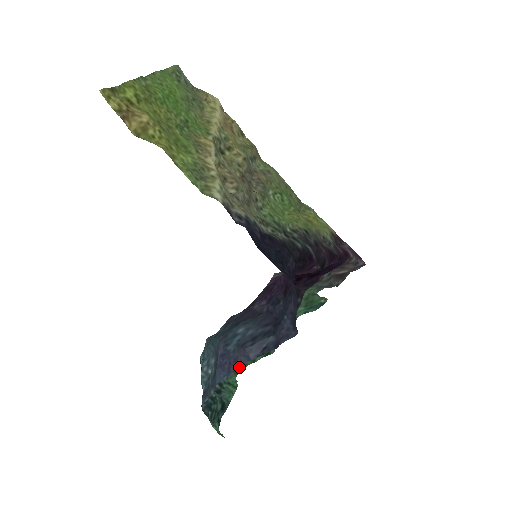
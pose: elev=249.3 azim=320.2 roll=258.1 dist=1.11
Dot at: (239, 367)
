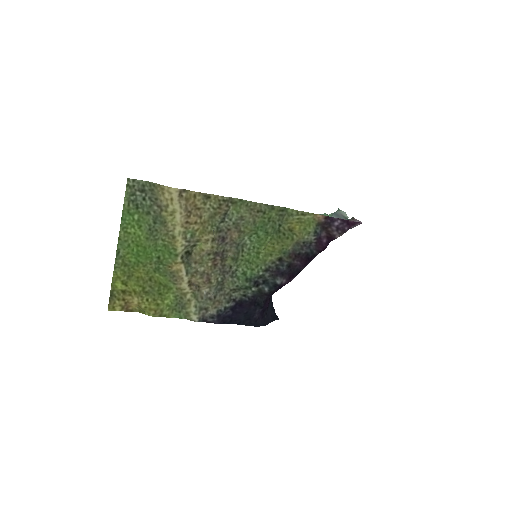
Dot at: occluded
